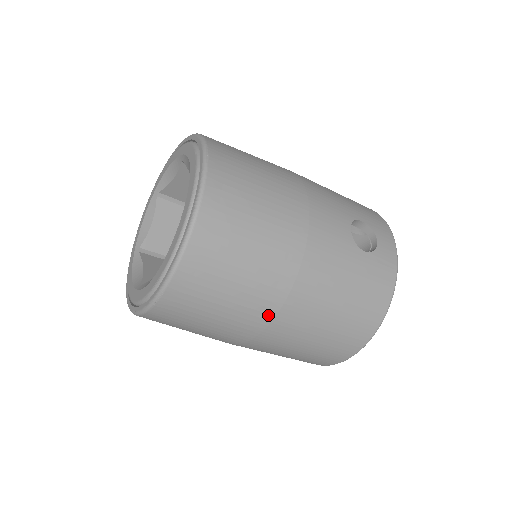
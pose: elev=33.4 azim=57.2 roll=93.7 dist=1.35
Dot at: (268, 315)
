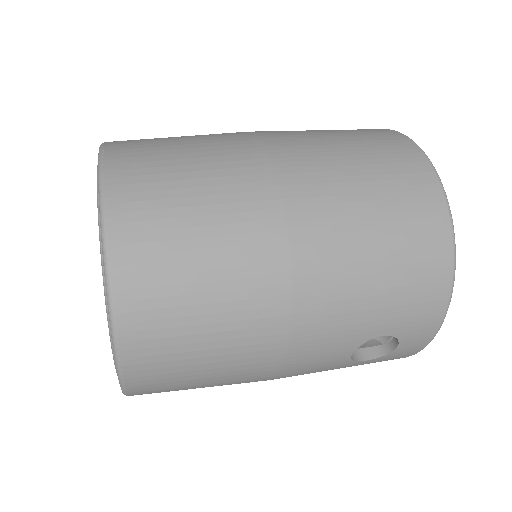
Dot at: occluded
